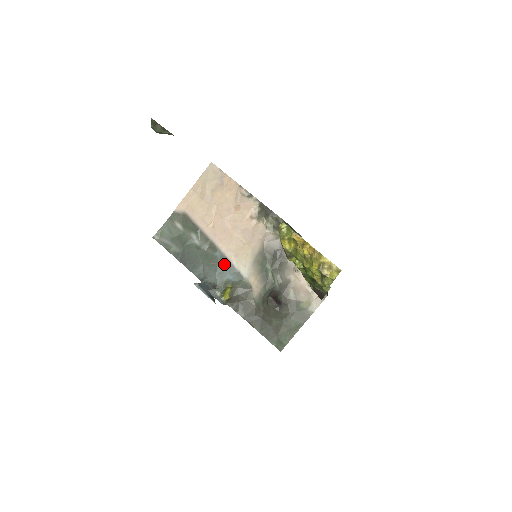
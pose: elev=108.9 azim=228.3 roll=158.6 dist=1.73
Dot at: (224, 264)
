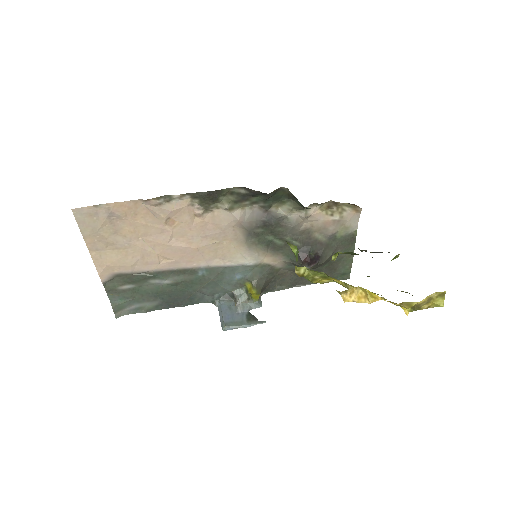
Dot at: (219, 274)
